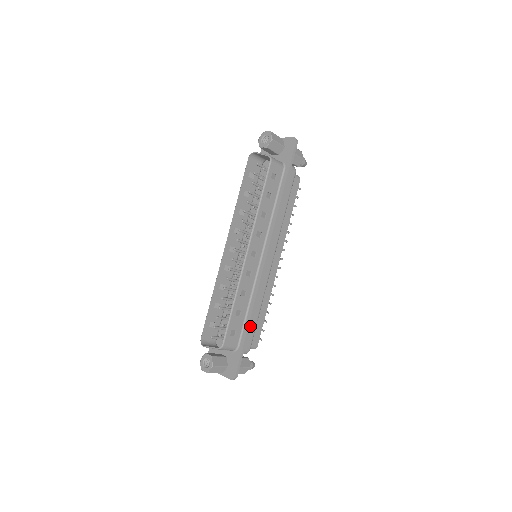
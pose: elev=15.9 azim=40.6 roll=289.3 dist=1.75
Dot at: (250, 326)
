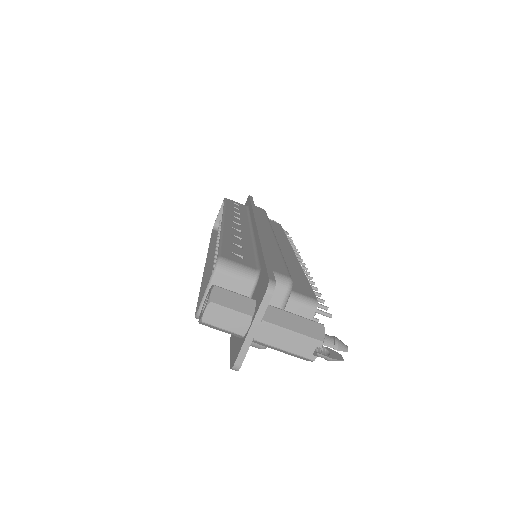
Dot at: (270, 258)
